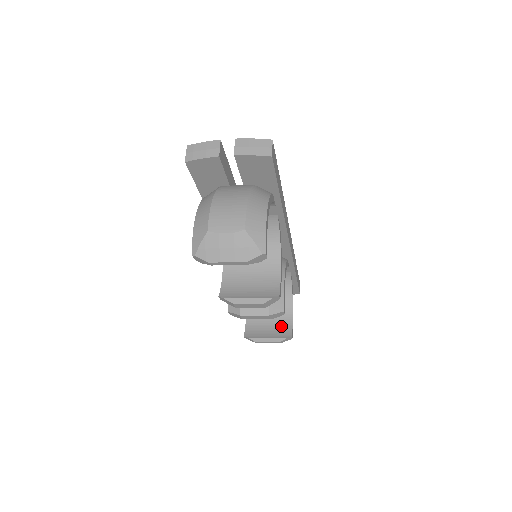
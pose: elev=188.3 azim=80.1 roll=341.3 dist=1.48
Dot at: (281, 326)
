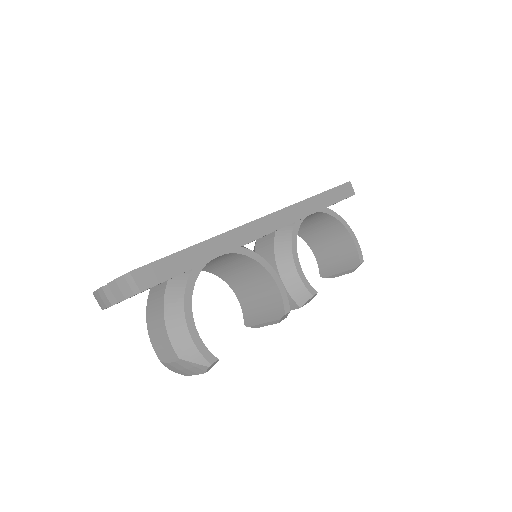
Dot at: (347, 254)
